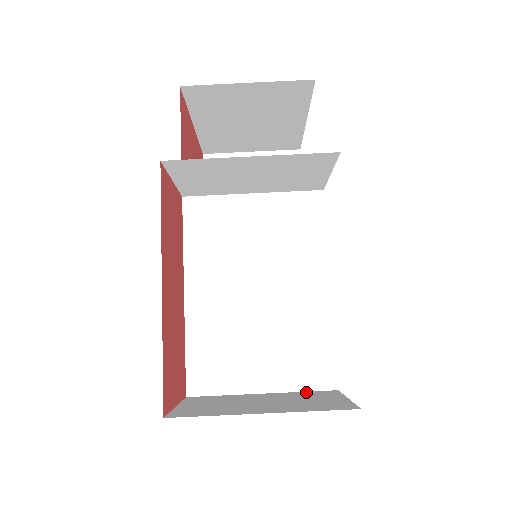
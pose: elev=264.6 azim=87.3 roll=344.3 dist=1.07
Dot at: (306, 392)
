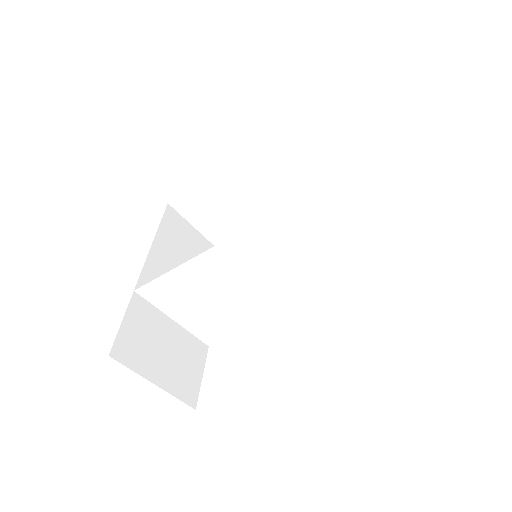
Dot at: (194, 339)
